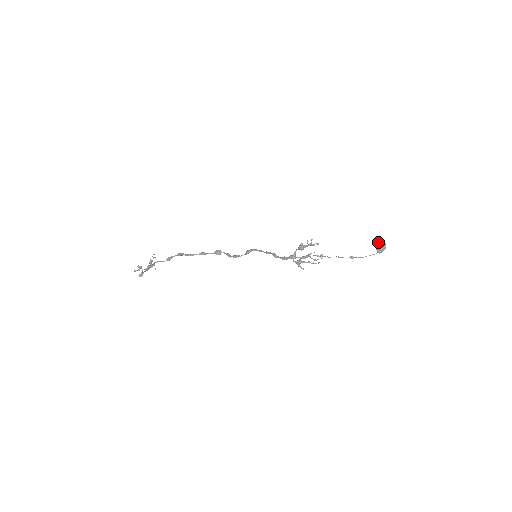
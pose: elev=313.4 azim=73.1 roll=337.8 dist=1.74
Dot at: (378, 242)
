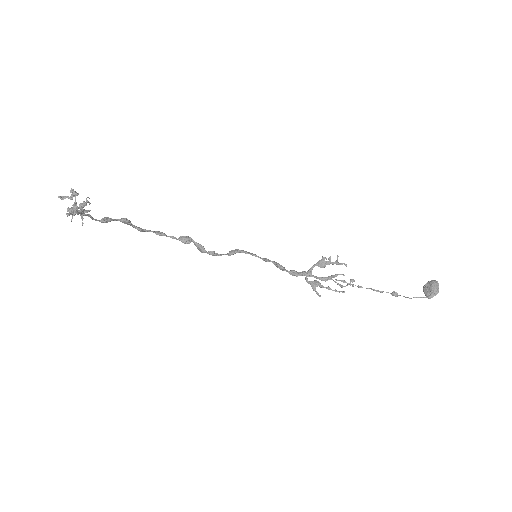
Dot at: (430, 282)
